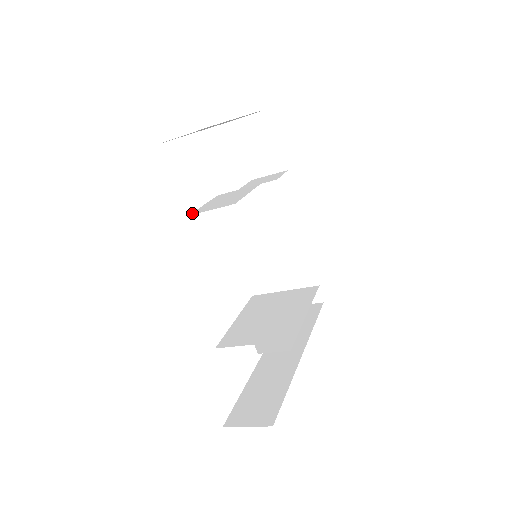
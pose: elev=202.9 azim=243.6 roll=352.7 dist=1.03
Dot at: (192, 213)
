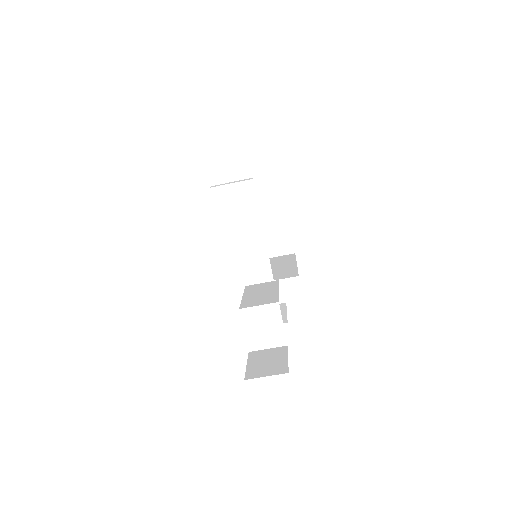
Dot at: occluded
